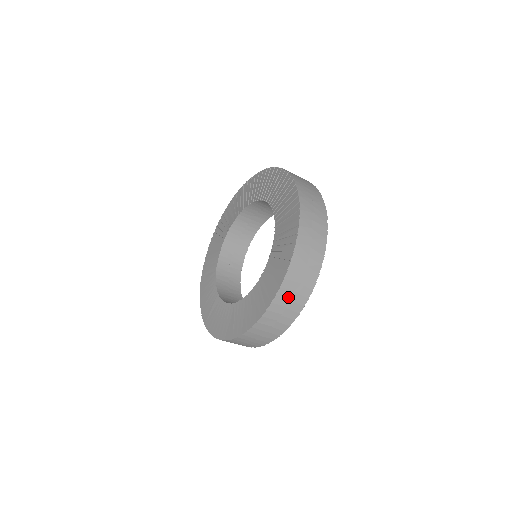
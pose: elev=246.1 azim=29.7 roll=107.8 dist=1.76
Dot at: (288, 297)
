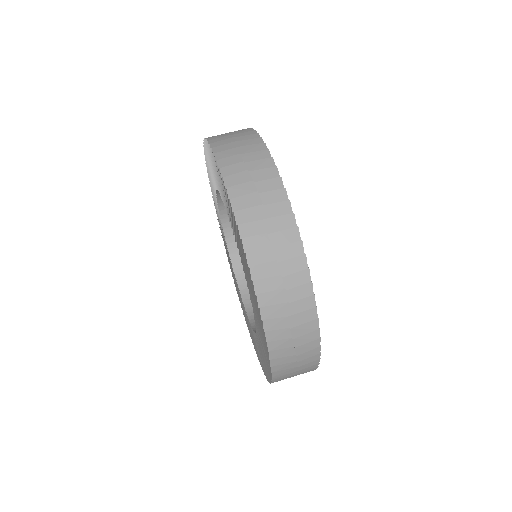
Dot at: (238, 162)
